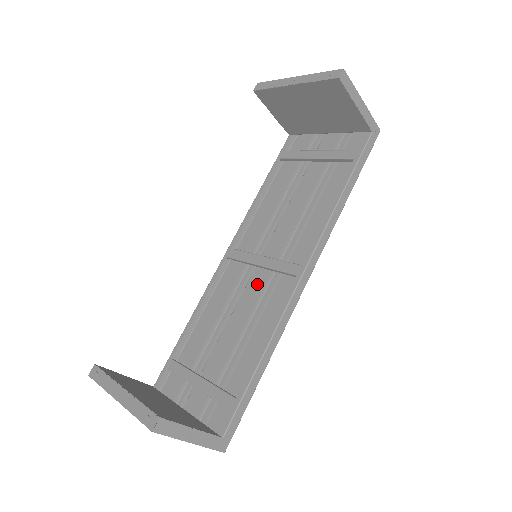
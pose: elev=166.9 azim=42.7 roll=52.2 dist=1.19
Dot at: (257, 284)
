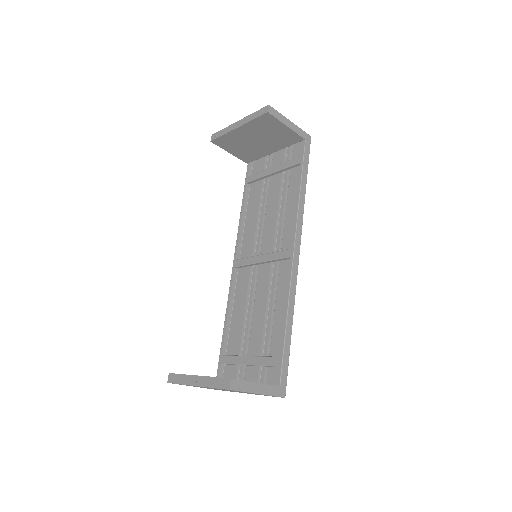
Dot at: (264, 276)
